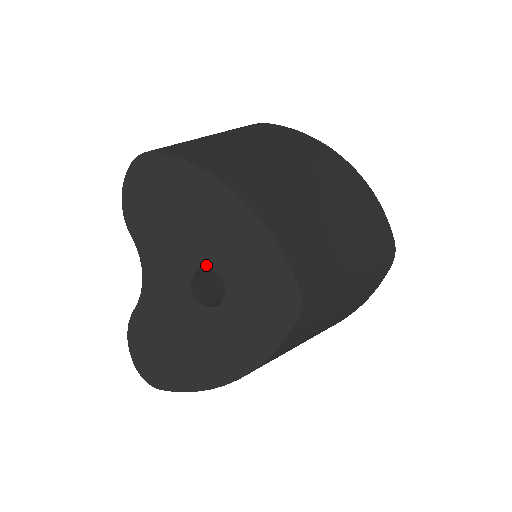
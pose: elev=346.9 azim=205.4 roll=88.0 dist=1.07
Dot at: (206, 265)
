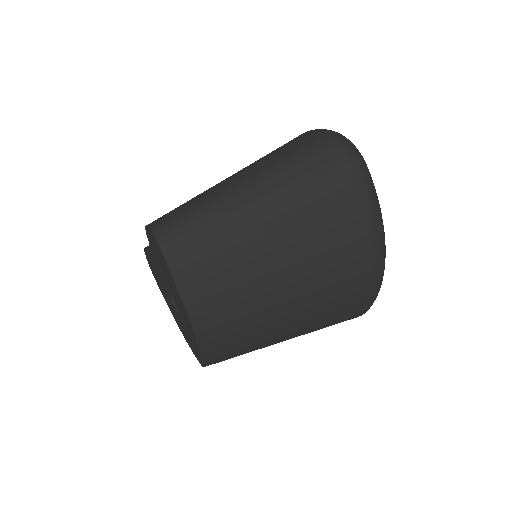
Dot at: (175, 302)
